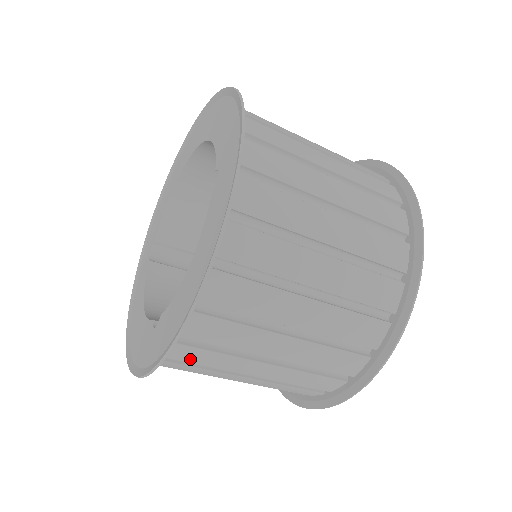
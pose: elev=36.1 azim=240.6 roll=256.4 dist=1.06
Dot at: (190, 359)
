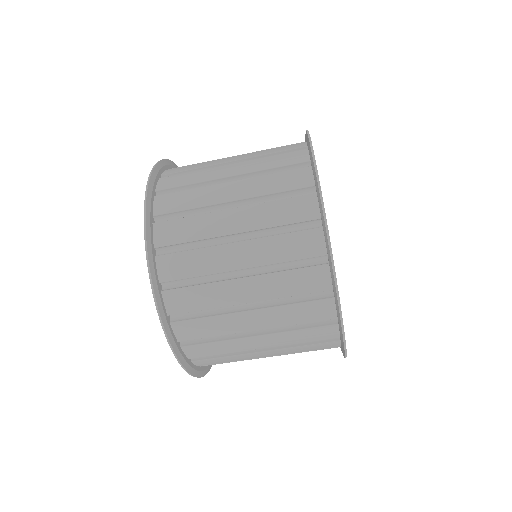
Dot at: occluded
